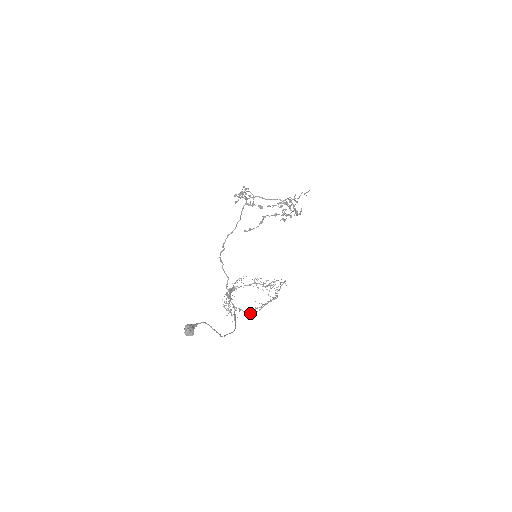
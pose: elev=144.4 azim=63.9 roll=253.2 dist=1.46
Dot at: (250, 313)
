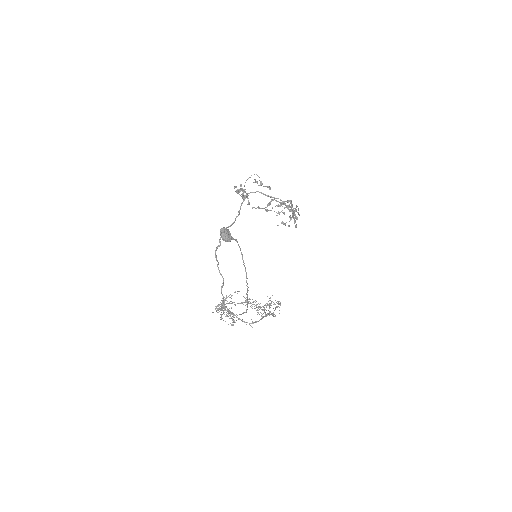
Dot at: (249, 323)
